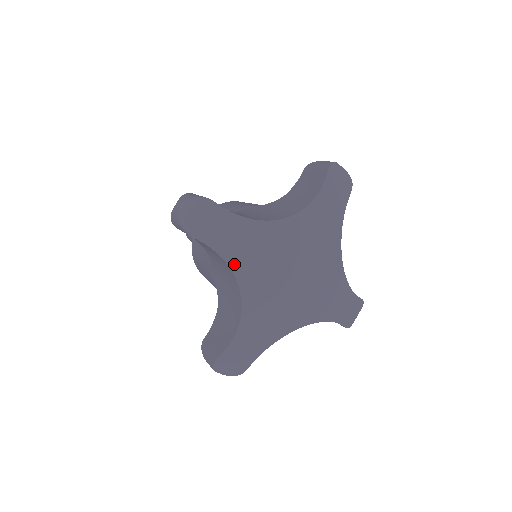
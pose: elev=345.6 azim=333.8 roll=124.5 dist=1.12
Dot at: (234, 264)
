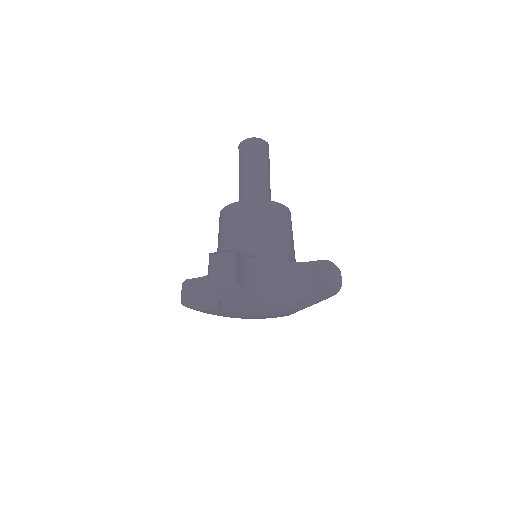
Dot at: occluded
